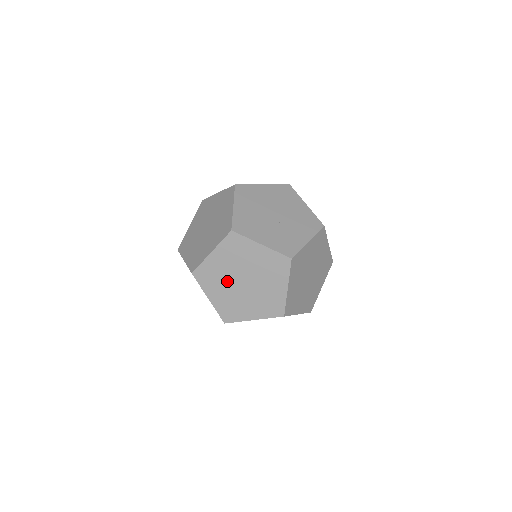
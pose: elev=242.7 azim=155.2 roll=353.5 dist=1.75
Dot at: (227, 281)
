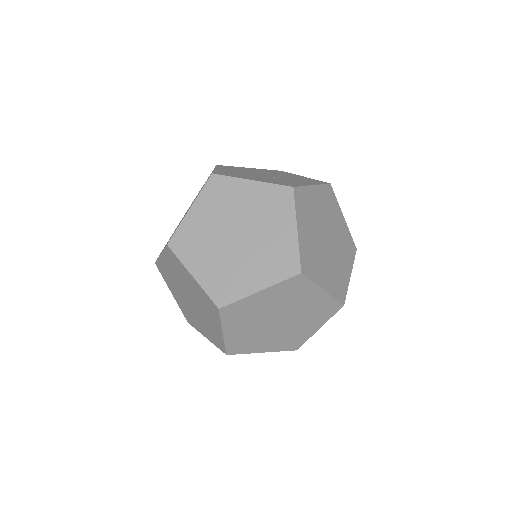
Dot at: (214, 242)
